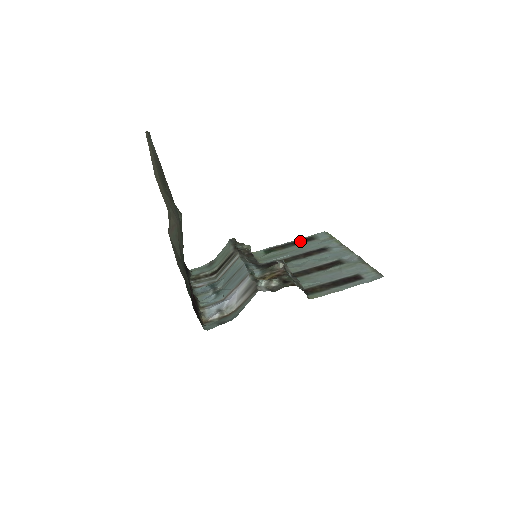
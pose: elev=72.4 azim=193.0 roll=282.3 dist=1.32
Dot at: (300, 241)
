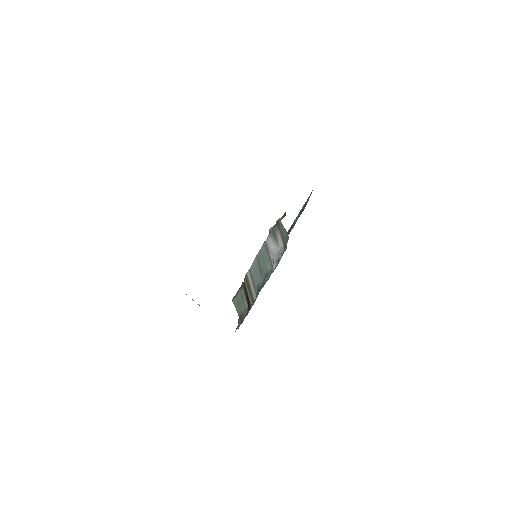
Dot at: occluded
